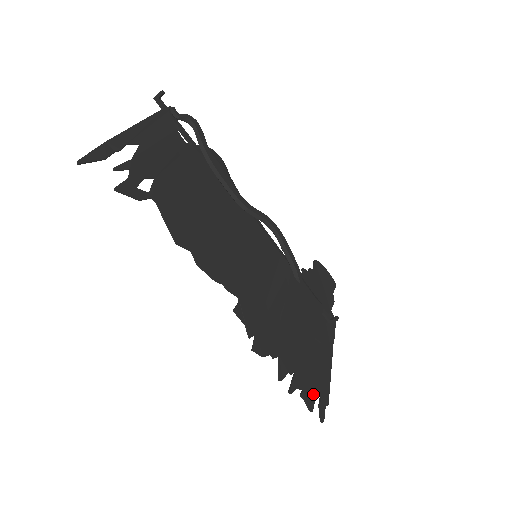
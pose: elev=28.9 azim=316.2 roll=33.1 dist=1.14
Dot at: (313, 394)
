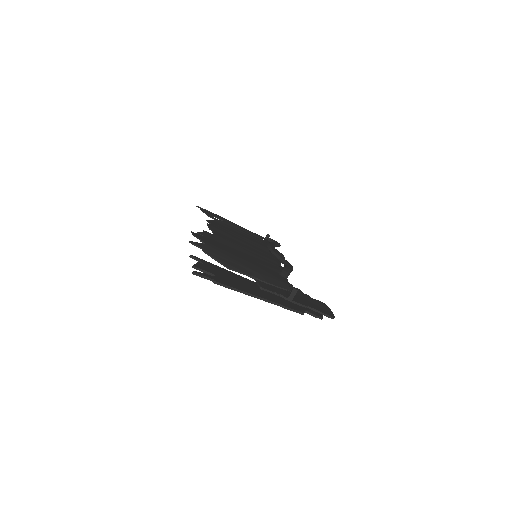
Dot at: (209, 271)
